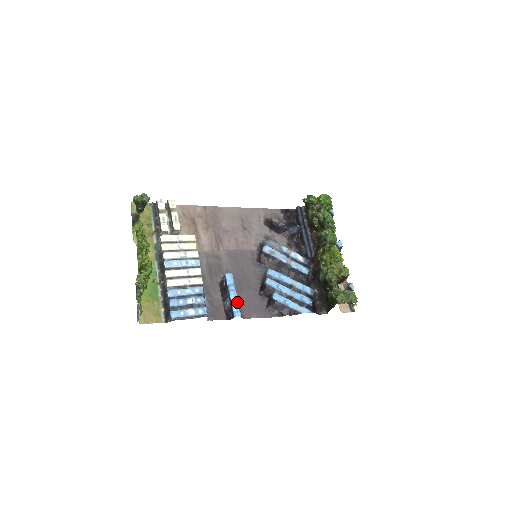
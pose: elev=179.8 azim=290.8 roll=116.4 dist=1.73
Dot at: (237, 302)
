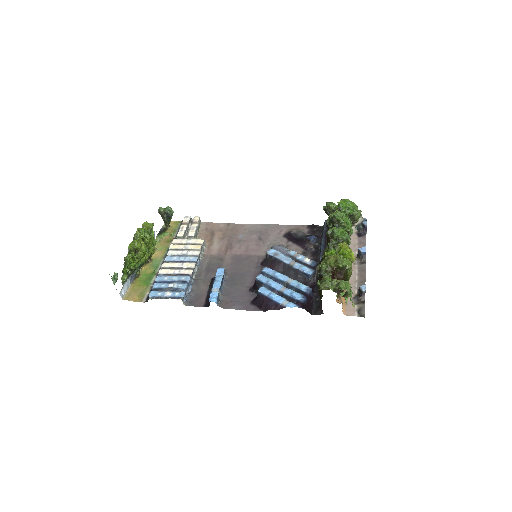
Dot at: (217, 291)
